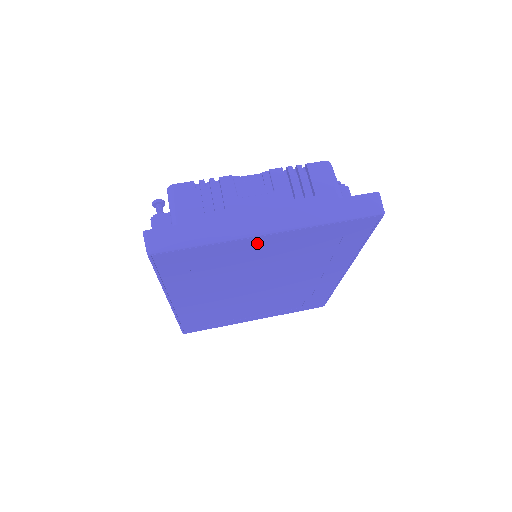
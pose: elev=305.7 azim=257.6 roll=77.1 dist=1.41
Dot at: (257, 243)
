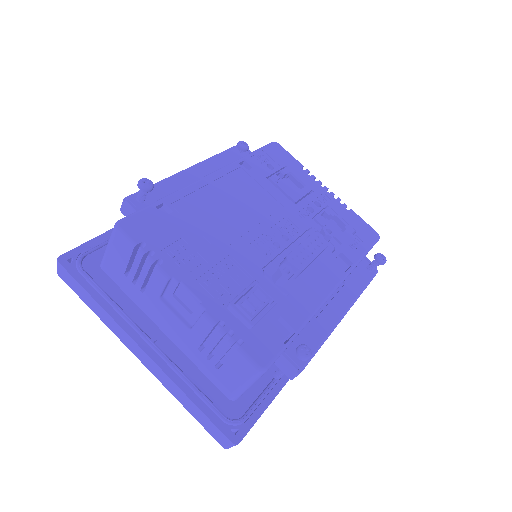
Dot at: occluded
